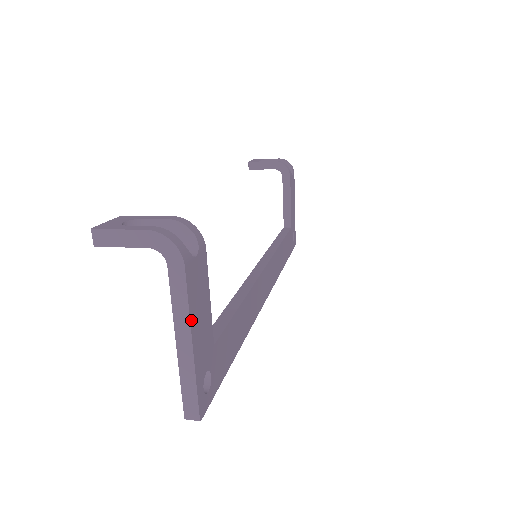
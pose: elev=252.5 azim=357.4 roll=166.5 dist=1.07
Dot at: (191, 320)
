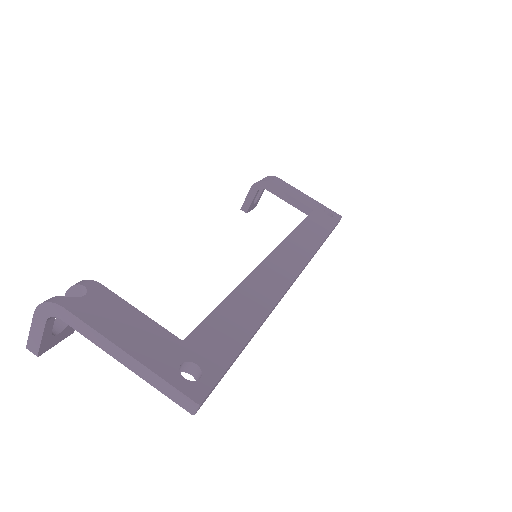
Dot at: (109, 337)
